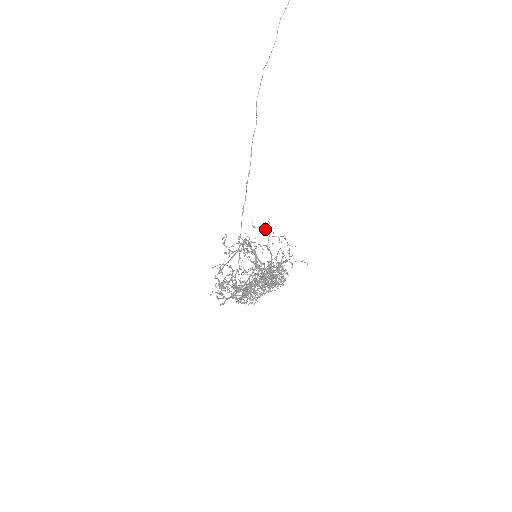
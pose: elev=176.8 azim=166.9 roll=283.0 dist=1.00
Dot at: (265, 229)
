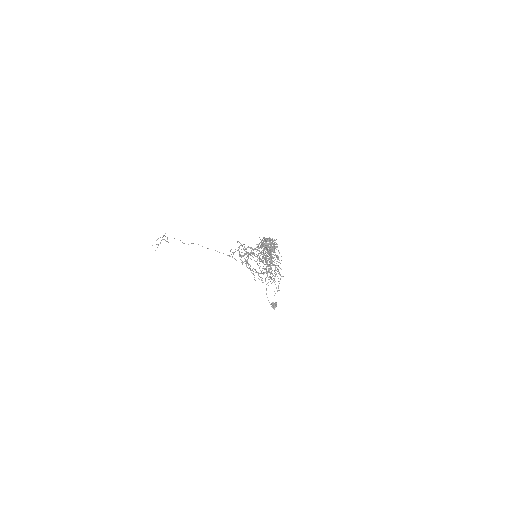
Dot at: (245, 249)
